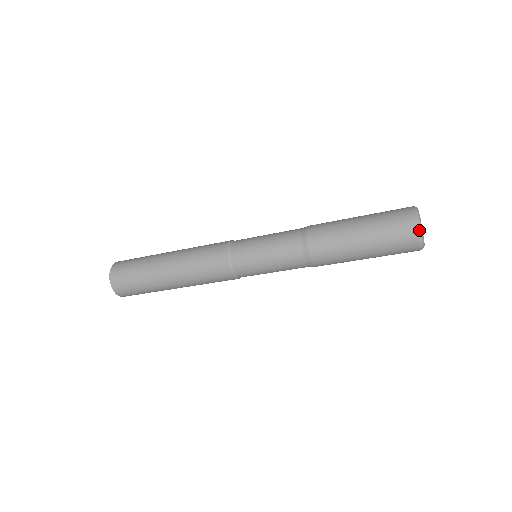
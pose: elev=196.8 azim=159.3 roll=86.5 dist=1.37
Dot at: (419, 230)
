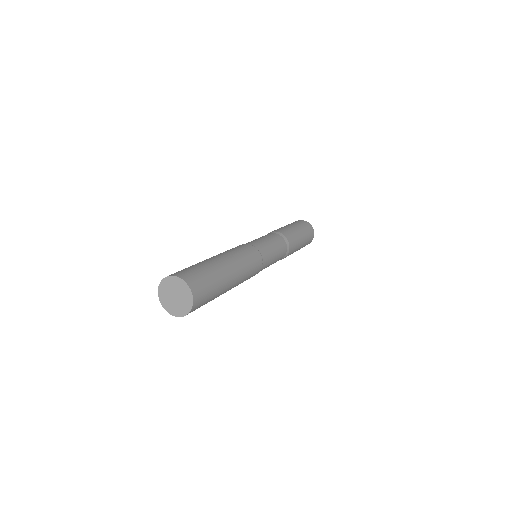
Dot at: (308, 222)
